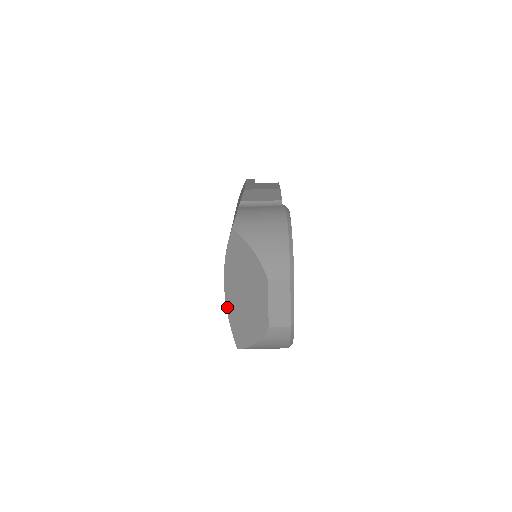
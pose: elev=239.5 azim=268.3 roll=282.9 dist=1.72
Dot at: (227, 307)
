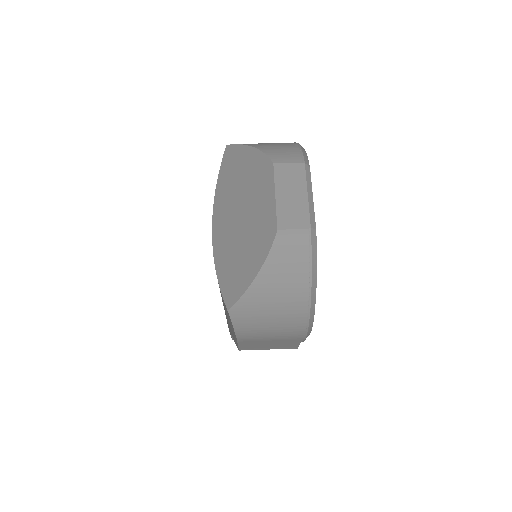
Dot at: (214, 254)
